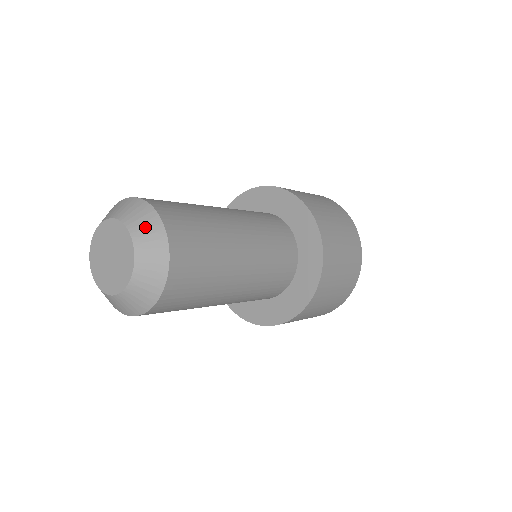
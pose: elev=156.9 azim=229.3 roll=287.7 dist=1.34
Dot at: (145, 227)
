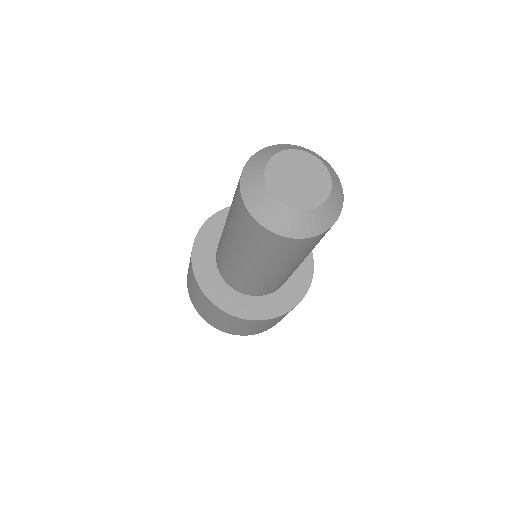
Dot at: (317, 156)
